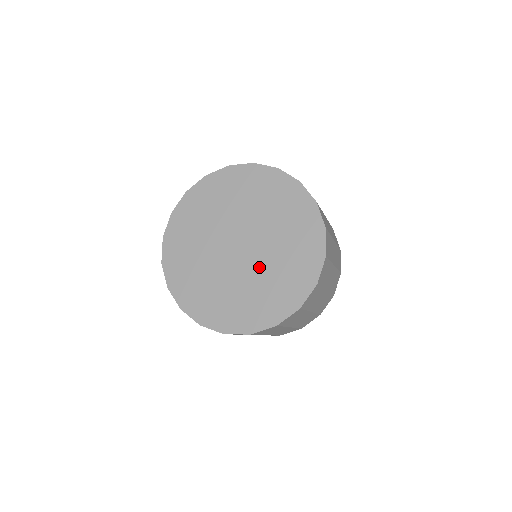
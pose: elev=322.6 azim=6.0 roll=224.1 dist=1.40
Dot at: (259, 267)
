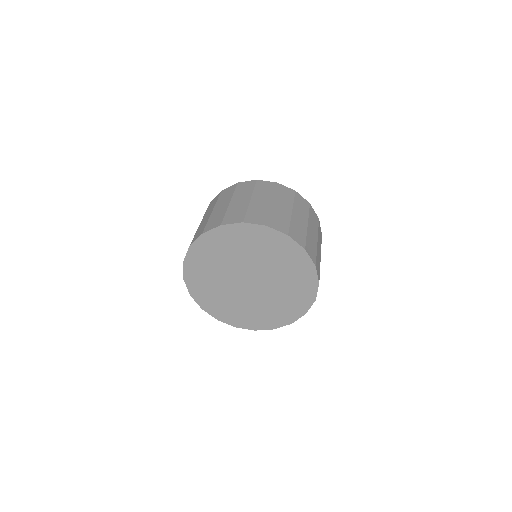
Dot at: (244, 298)
